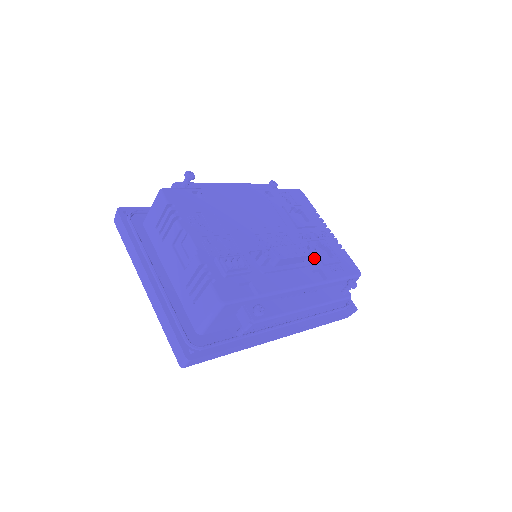
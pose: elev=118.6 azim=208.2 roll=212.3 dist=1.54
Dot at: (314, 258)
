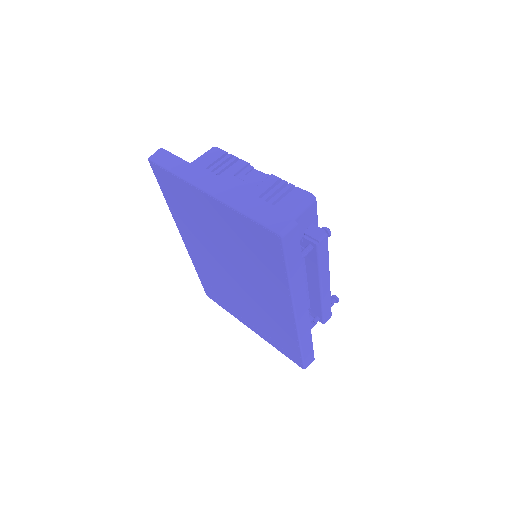
Dot at: occluded
